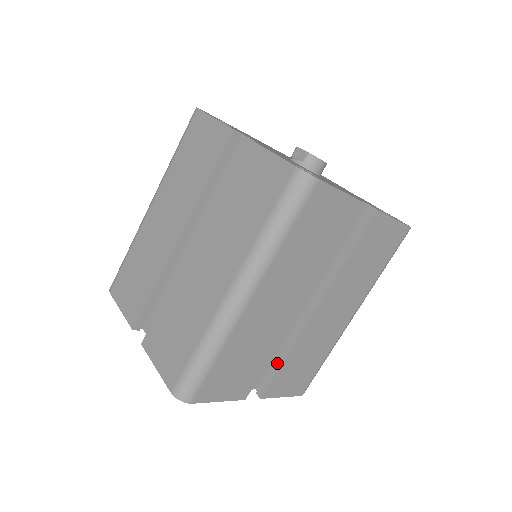
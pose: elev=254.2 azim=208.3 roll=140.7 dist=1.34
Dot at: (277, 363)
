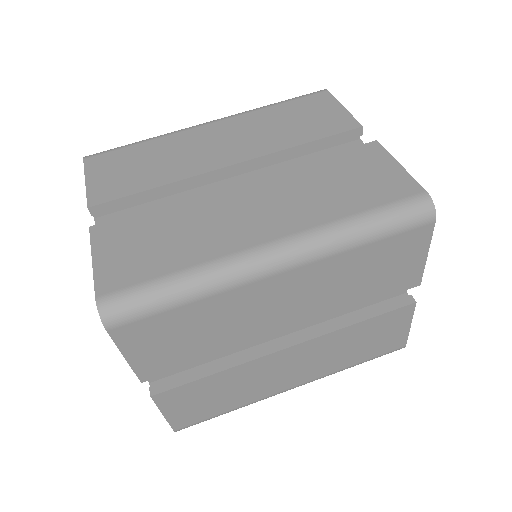
Dot at: (202, 371)
